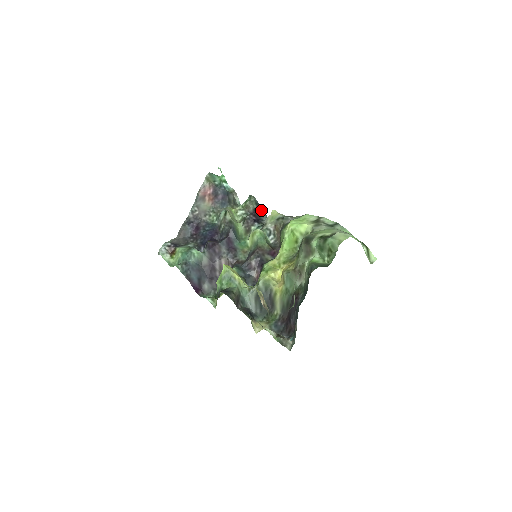
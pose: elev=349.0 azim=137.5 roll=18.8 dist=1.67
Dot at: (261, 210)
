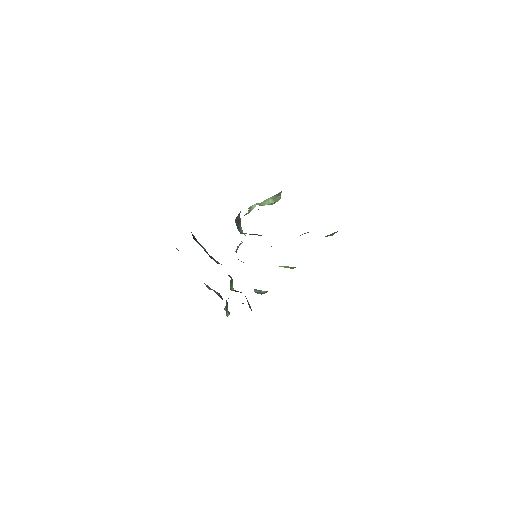
Dot at: occluded
